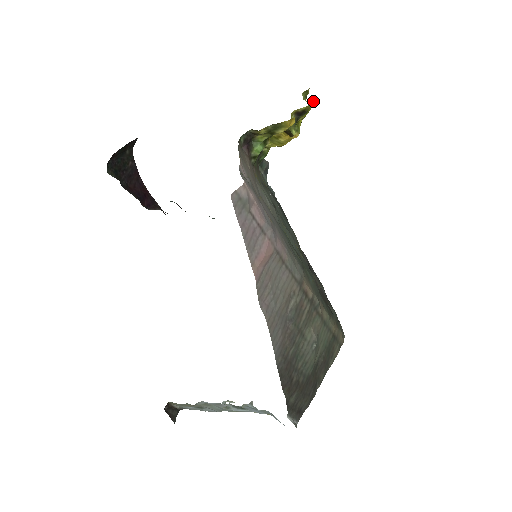
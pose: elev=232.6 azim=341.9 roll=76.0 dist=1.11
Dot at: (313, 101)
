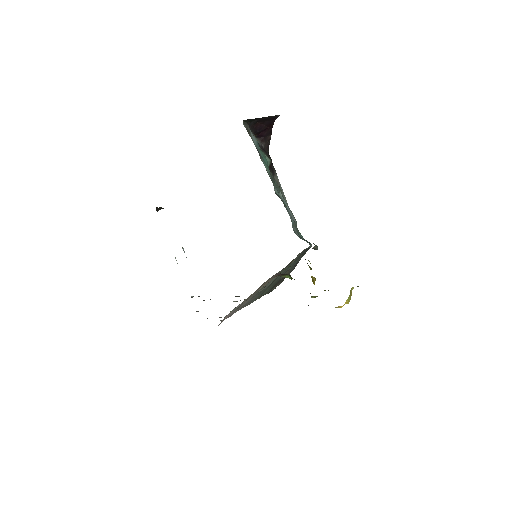
Dot at: (340, 307)
